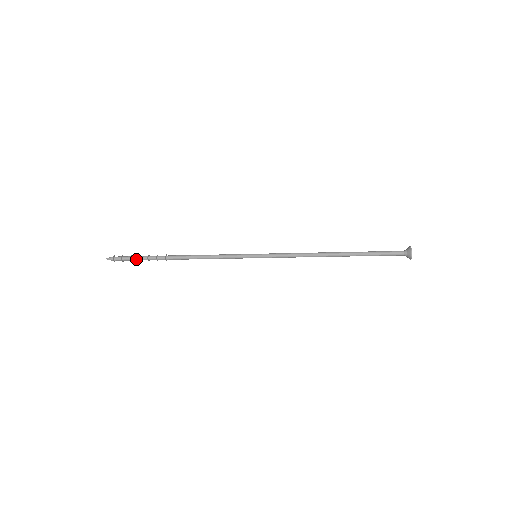
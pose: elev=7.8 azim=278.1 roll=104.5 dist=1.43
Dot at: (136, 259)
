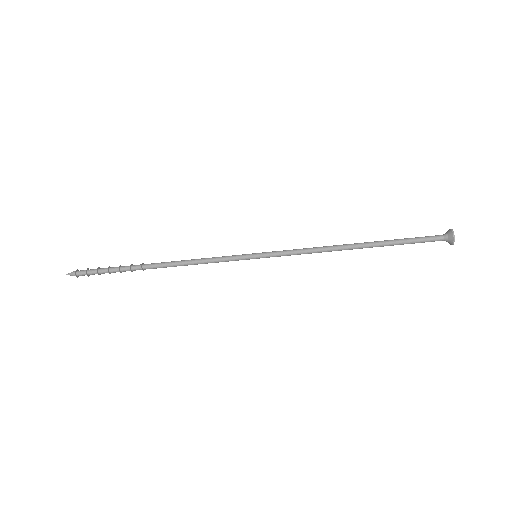
Dot at: (105, 269)
